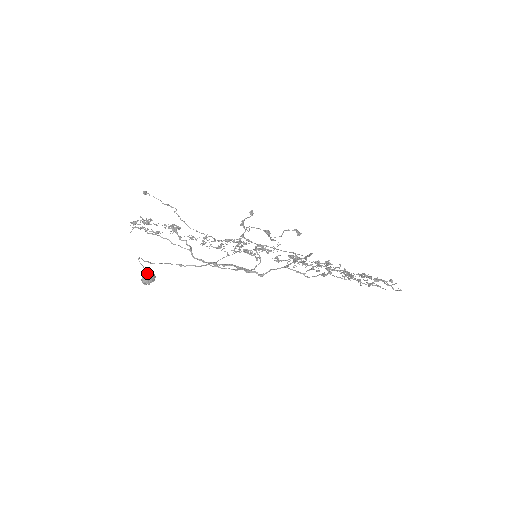
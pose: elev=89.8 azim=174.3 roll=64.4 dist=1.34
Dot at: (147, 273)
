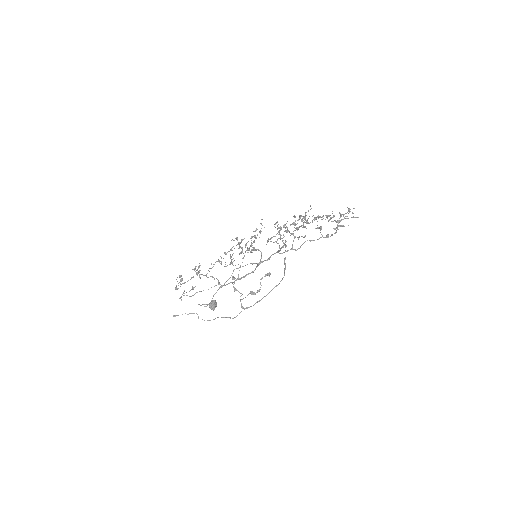
Dot at: (210, 305)
